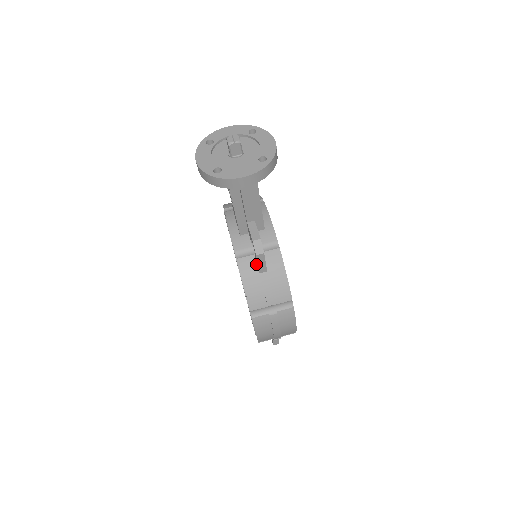
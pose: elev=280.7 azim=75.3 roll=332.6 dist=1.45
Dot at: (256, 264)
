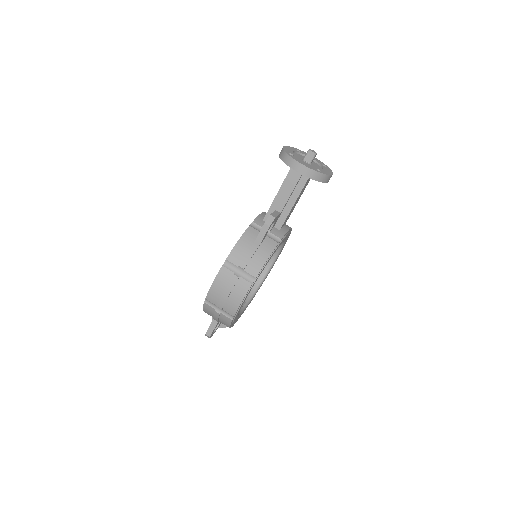
Dot at: occluded
